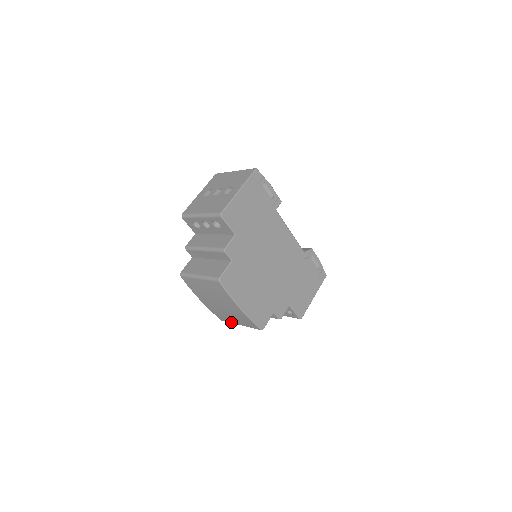
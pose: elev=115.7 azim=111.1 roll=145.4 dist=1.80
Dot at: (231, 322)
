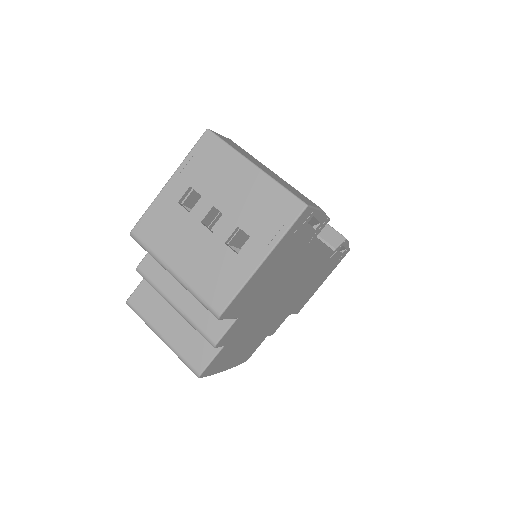
Dot at: occluded
